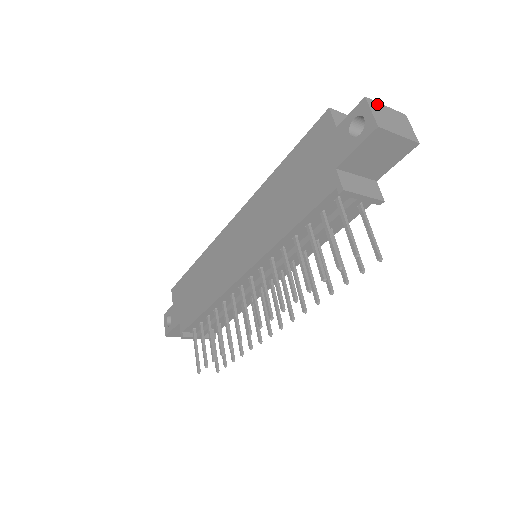
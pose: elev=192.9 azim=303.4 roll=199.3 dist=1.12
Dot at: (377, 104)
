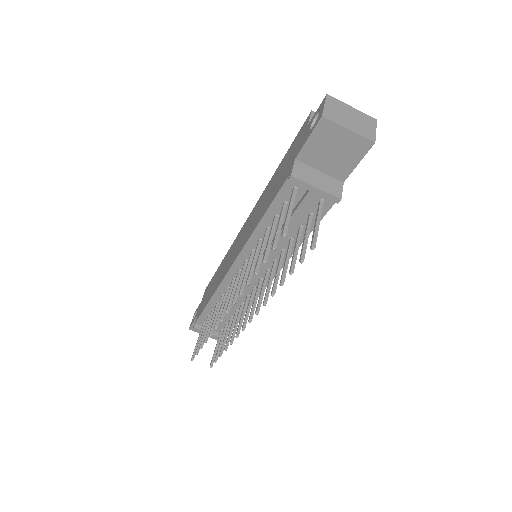
Dot at: (339, 102)
